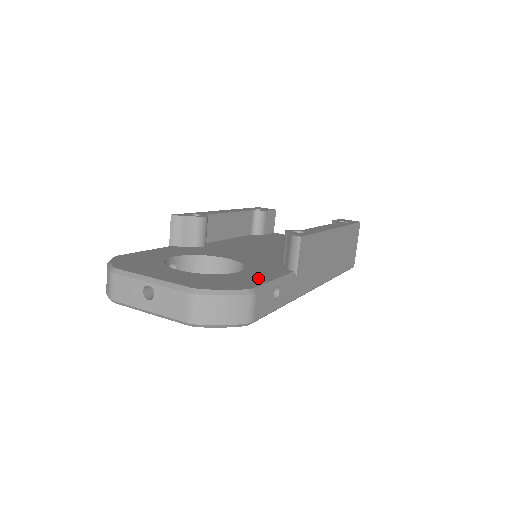
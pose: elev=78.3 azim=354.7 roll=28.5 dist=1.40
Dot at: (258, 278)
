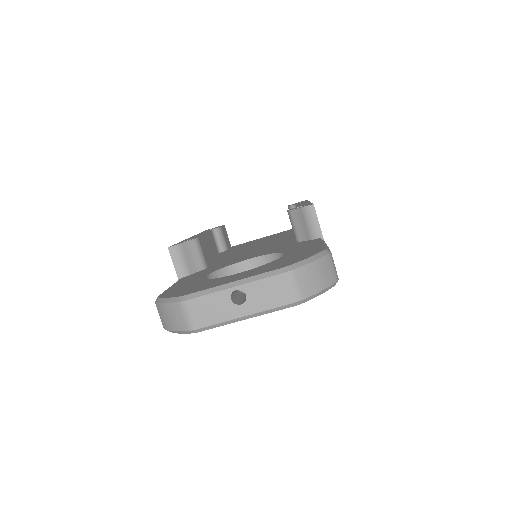
Dot at: (310, 247)
